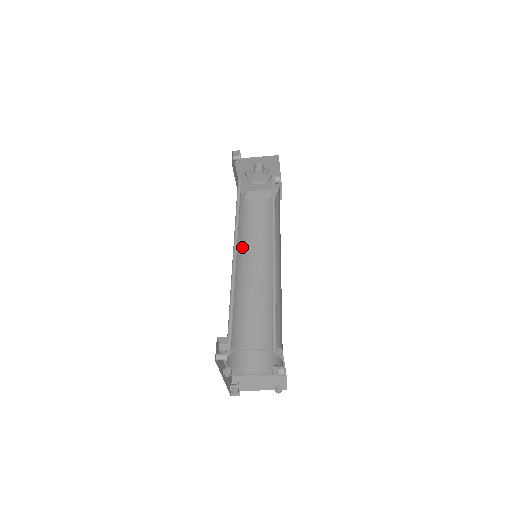
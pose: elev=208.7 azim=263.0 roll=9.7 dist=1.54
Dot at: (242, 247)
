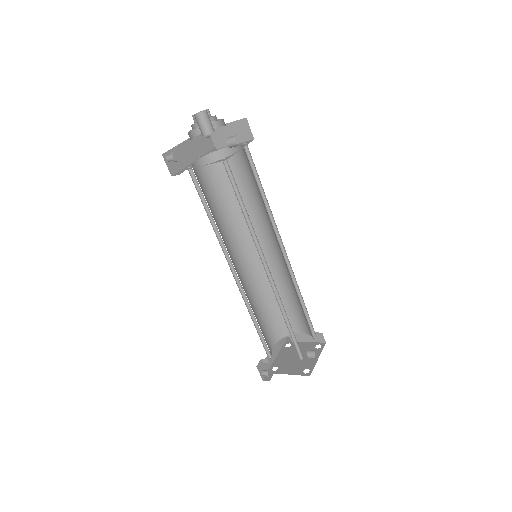
Dot at: (239, 227)
